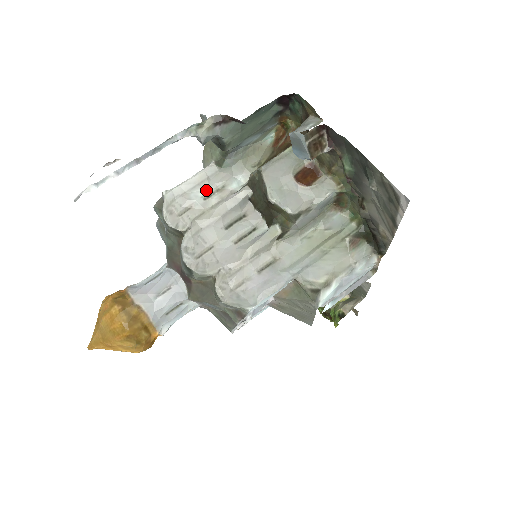
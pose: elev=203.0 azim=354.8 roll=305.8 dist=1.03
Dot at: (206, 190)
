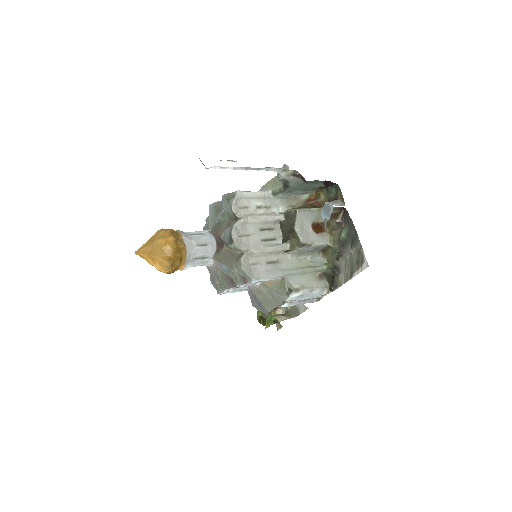
Dot at: (260, 203)
